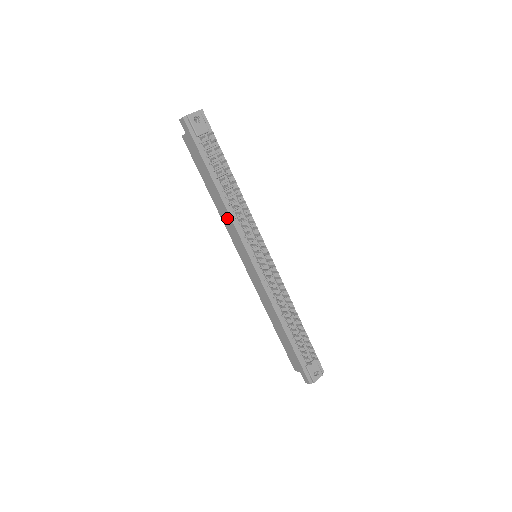
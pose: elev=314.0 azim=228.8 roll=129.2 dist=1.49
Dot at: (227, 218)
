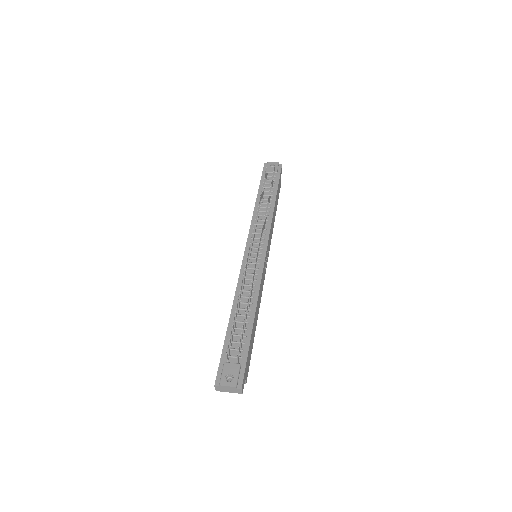
Dot at: occluded
